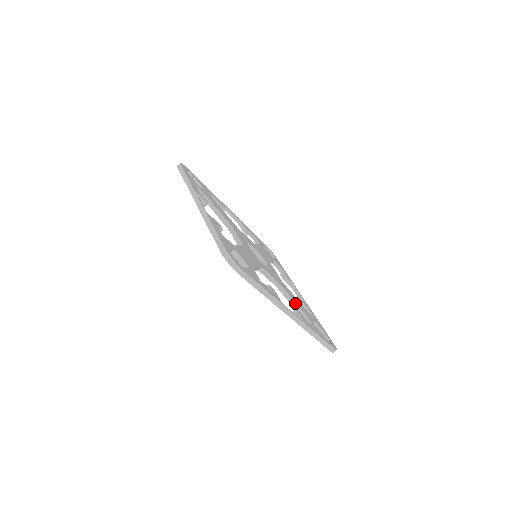
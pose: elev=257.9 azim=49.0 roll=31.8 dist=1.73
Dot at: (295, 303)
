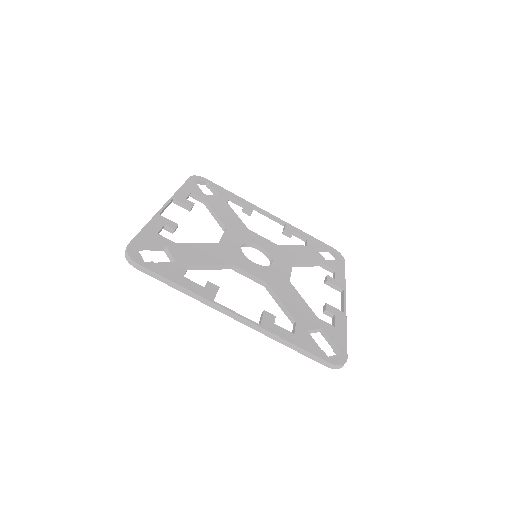
Dot at: (283, 305)
